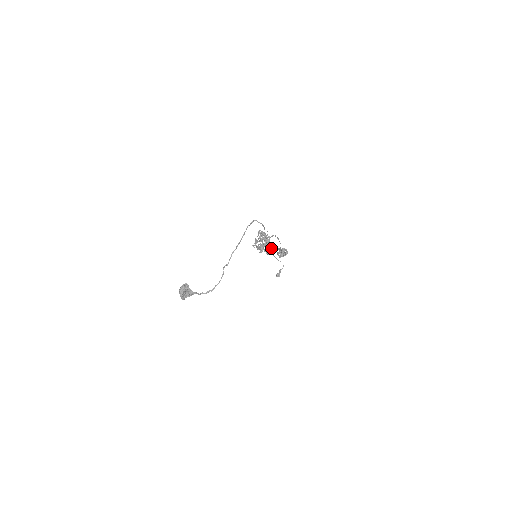
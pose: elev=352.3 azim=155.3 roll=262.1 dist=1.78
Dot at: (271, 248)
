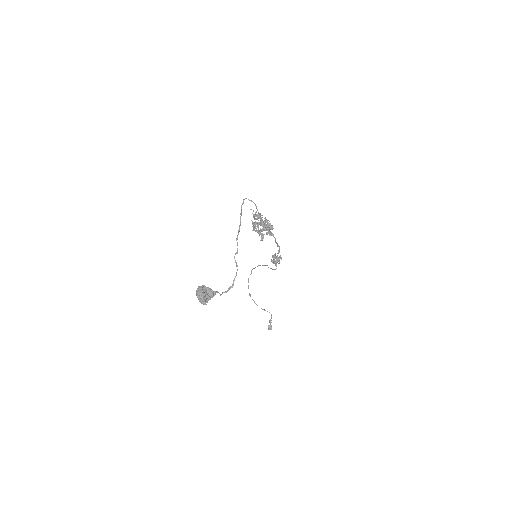
Dot at: (272, 226)
